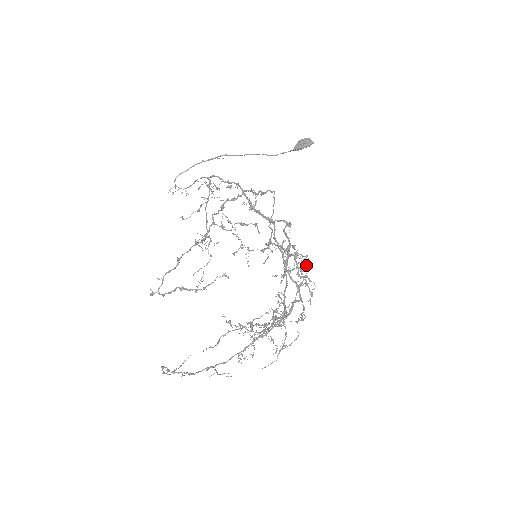
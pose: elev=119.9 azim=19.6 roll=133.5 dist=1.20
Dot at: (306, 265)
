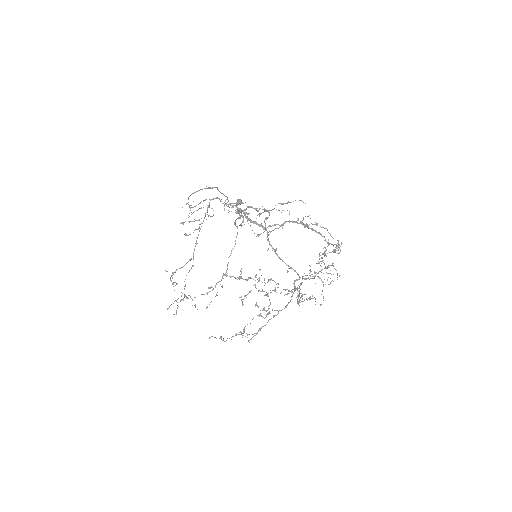
Dot at: occluded
